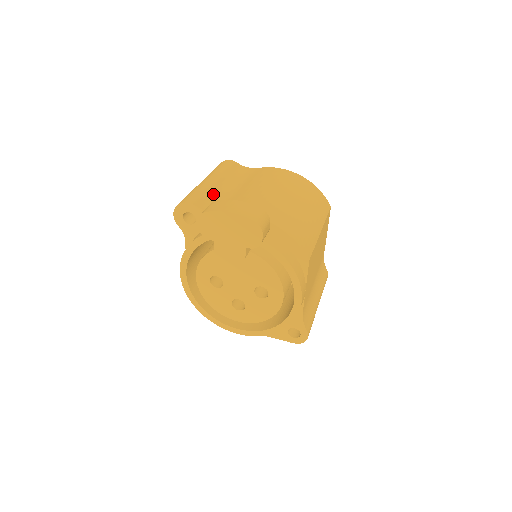
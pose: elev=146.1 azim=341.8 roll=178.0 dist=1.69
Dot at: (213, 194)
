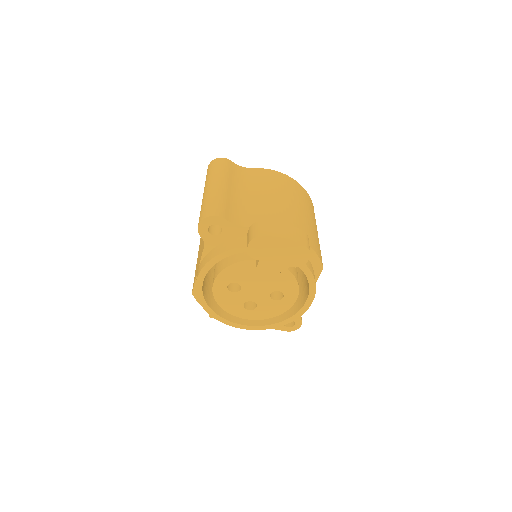
Dot at: (231, 203)
